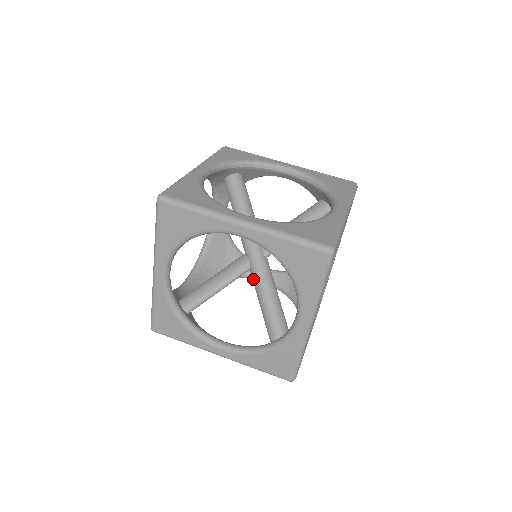
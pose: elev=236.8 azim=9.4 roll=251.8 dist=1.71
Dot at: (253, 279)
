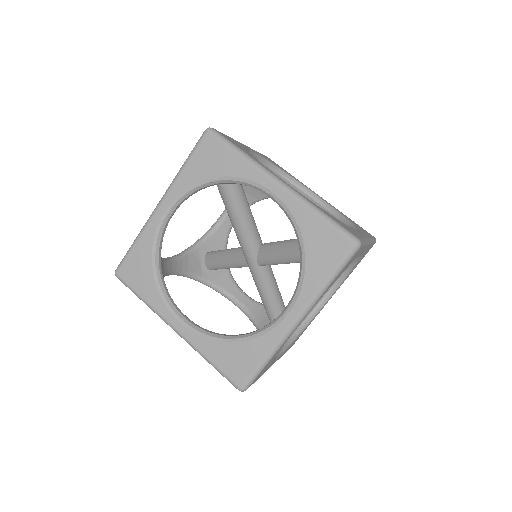
Dot at: occluded
